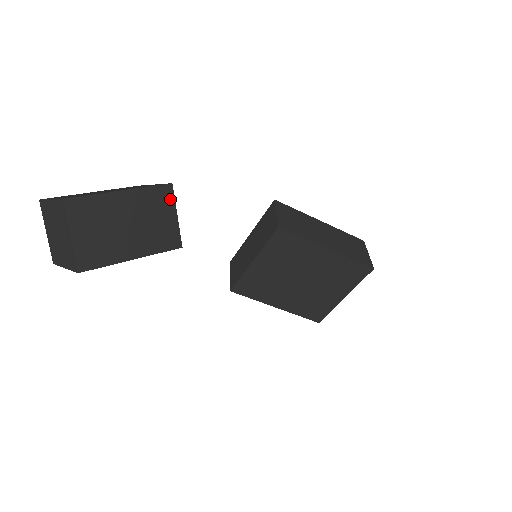
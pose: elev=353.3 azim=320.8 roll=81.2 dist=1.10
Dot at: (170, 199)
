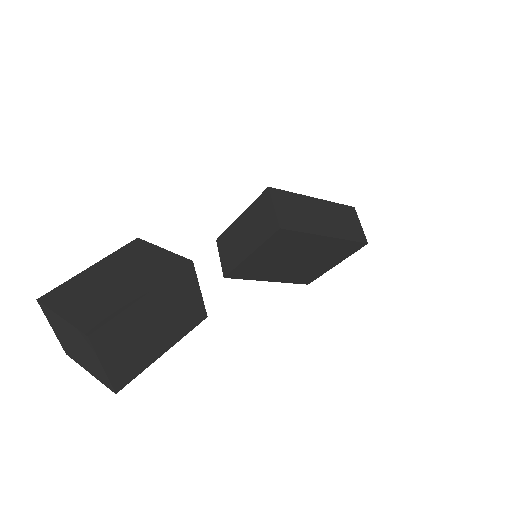
Dot at: (192, 278)
